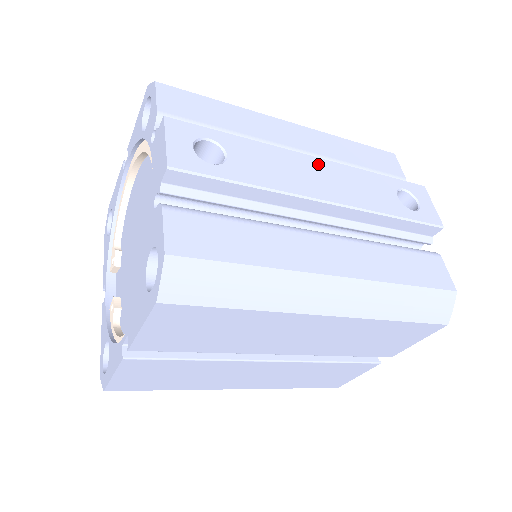
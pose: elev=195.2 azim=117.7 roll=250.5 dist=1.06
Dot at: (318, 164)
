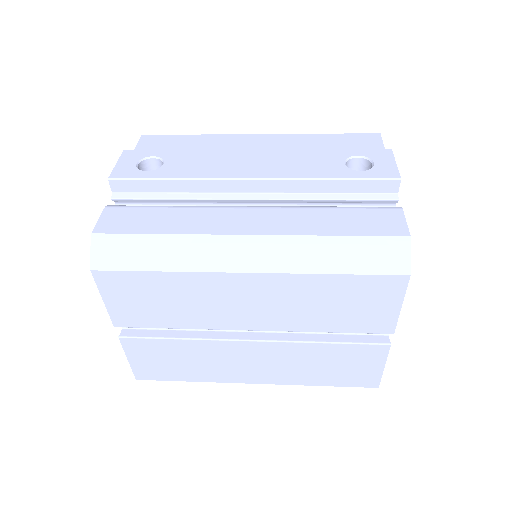
Dot at: (255, 154)
